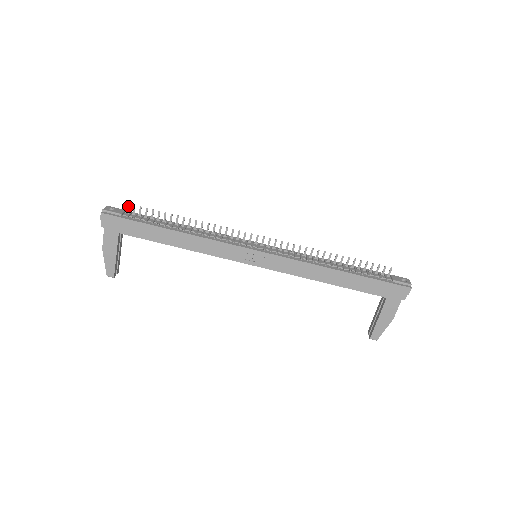
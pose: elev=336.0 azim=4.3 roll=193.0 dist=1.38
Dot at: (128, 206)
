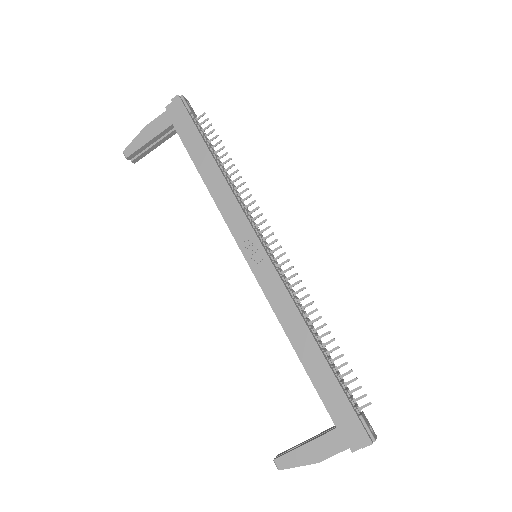
Dot at: (203, 115)
